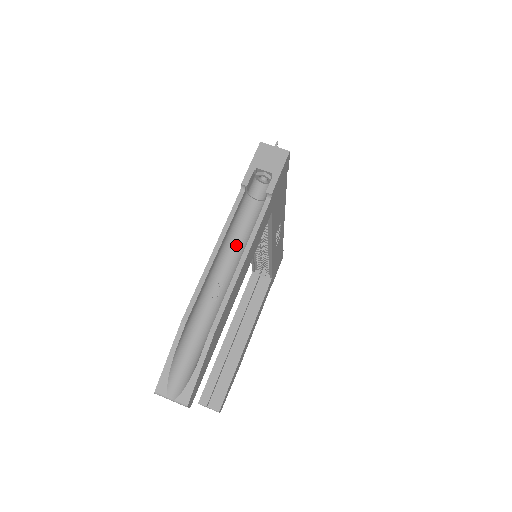
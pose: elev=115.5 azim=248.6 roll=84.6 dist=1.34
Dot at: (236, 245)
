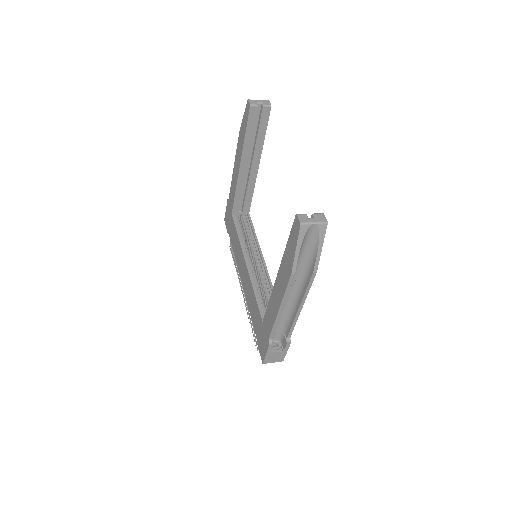
Dot at: occluded
